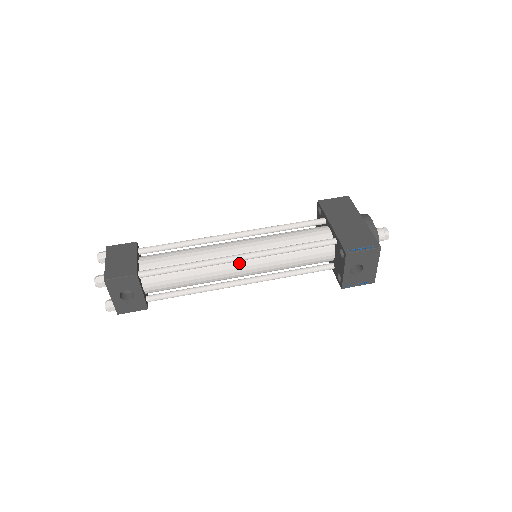
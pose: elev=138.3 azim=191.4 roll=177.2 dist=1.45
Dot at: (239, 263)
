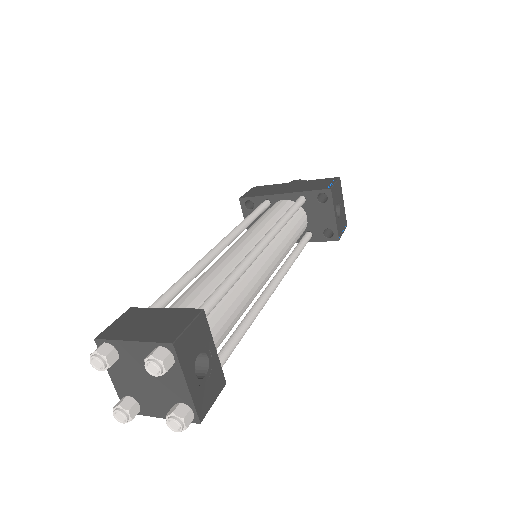
Dot at: (263, 256)
